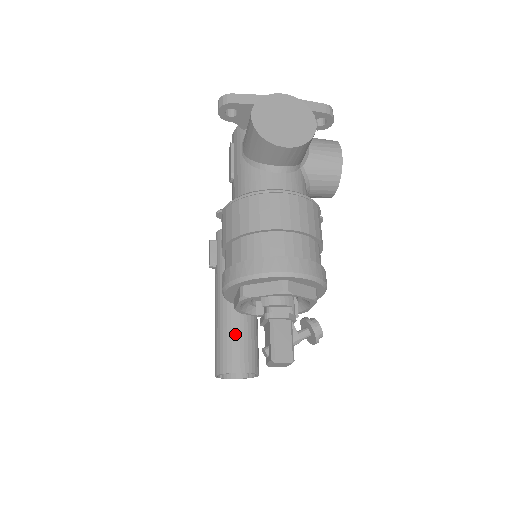
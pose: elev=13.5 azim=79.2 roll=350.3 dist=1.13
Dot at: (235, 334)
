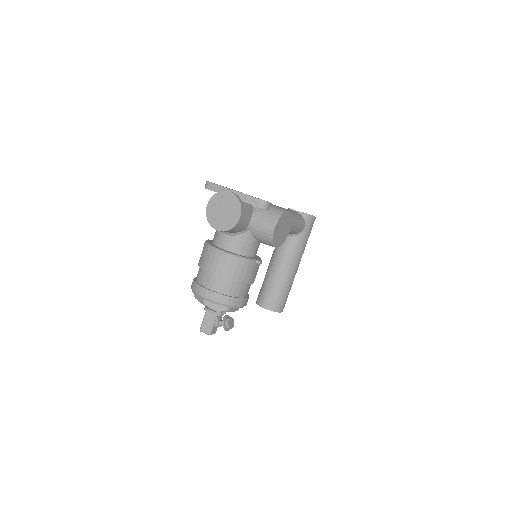
Dot at: (269, 284)
